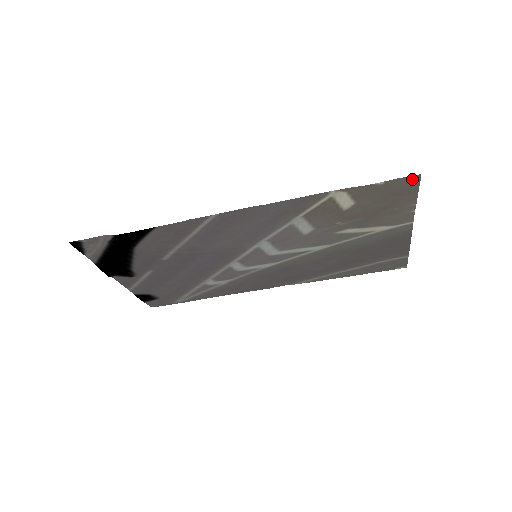
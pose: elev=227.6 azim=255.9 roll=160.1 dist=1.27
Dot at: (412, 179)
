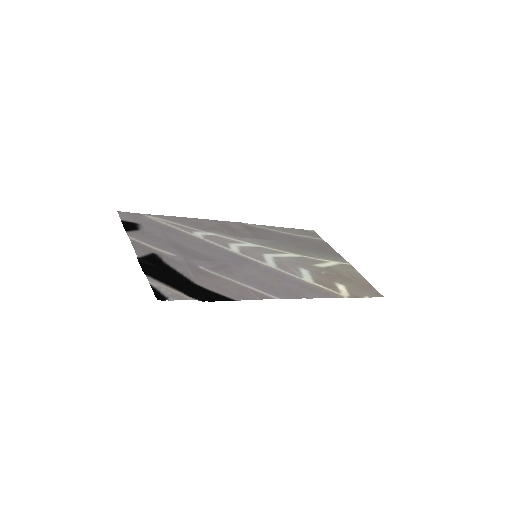
Dot at: (379, 295)
